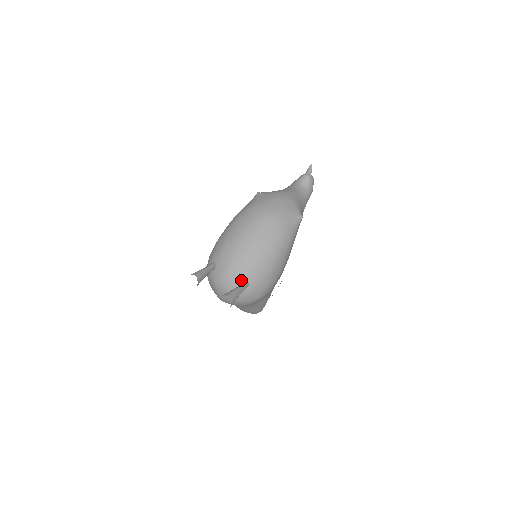
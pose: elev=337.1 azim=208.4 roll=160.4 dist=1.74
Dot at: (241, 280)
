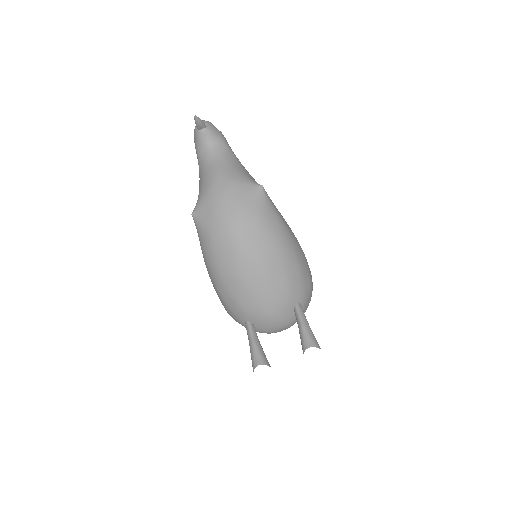
Dot at: (290, 309)
